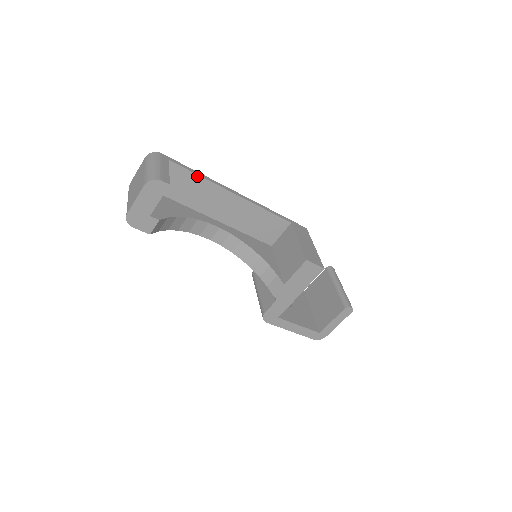
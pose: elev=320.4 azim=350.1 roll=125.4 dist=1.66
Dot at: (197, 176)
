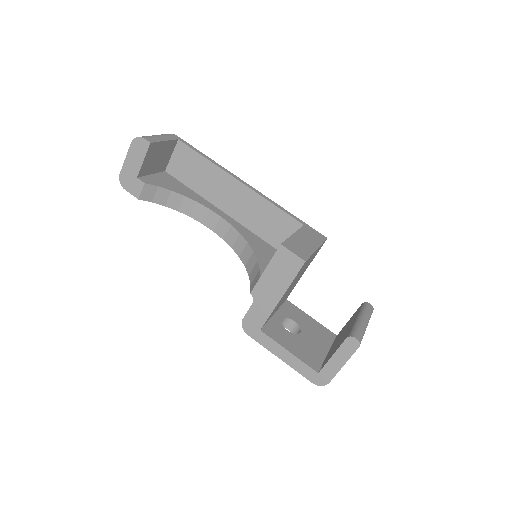
Dot at: (203, 158)
